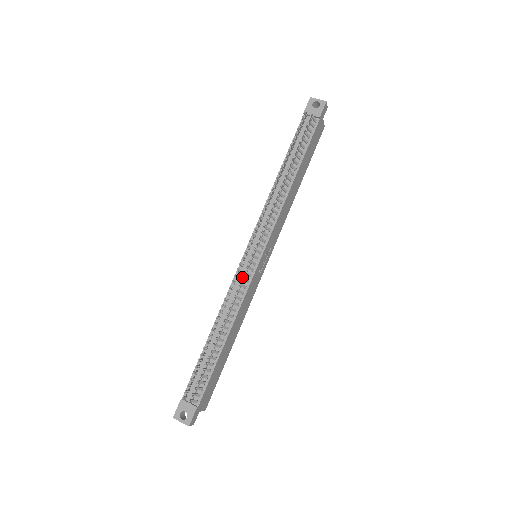
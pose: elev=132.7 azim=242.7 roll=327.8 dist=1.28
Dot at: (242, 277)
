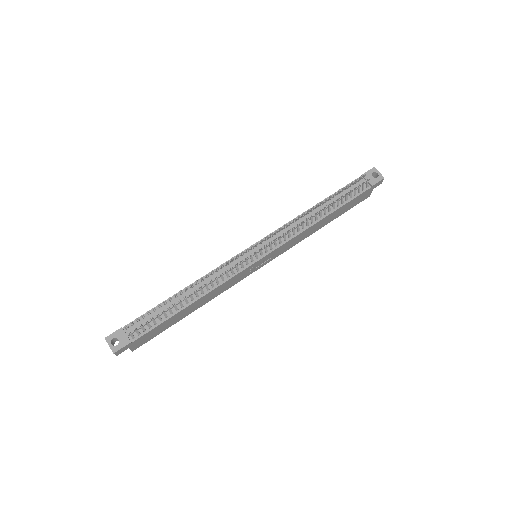
Dot at: (237, 263)
